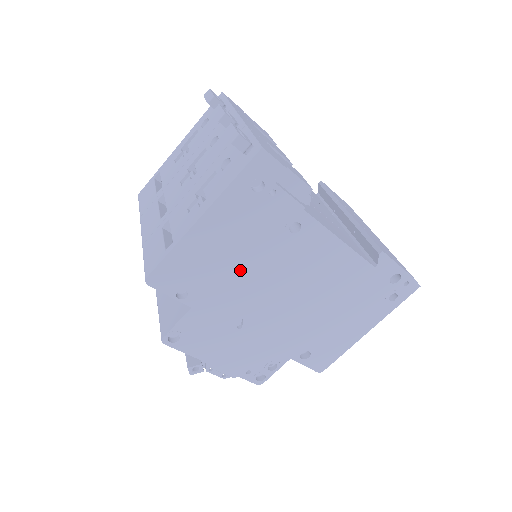
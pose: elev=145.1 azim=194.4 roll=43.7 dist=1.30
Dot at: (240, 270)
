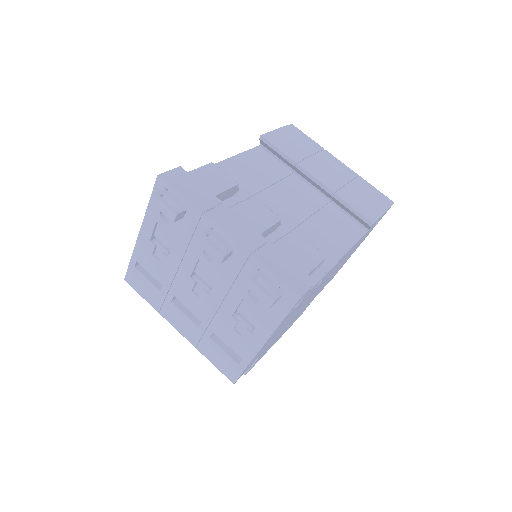
Dot at: occluded
